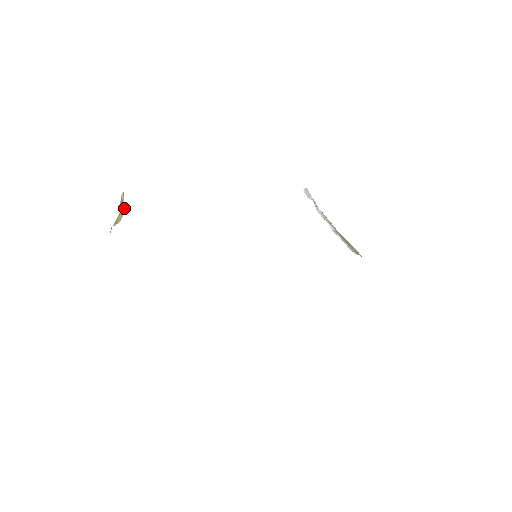
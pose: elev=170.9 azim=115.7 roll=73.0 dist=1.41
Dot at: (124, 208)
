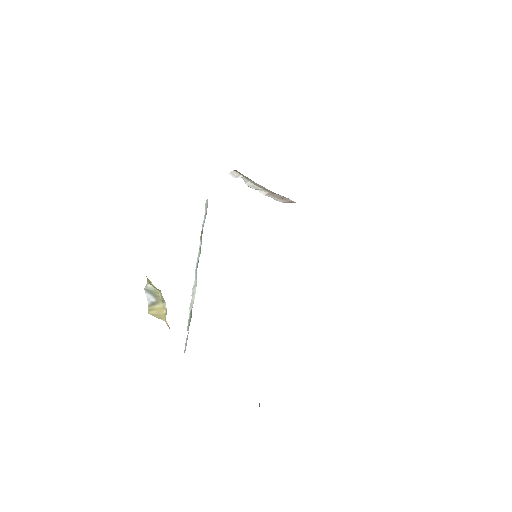
Dot at: (161, 296)
